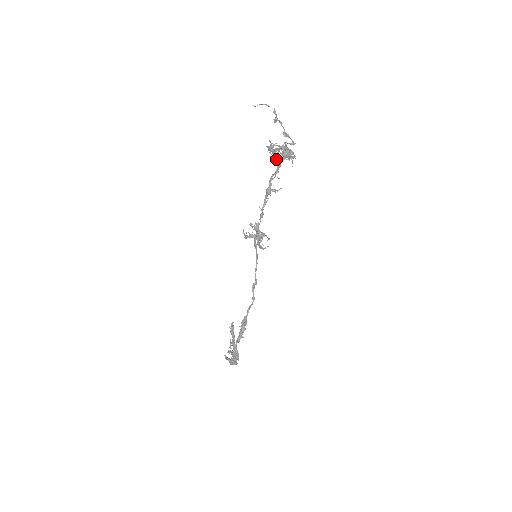
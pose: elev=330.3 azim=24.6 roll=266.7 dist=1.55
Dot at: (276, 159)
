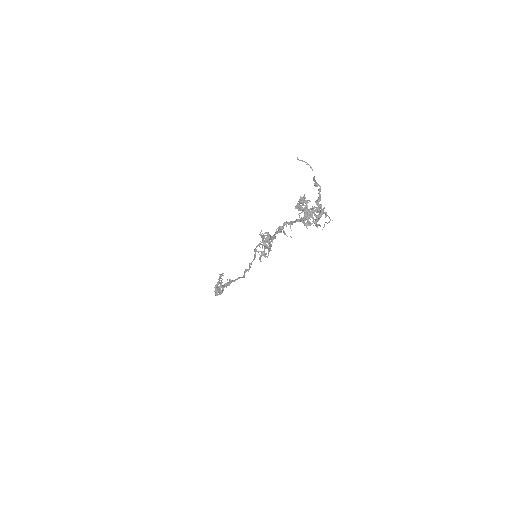
Dot at: (300, 213)
